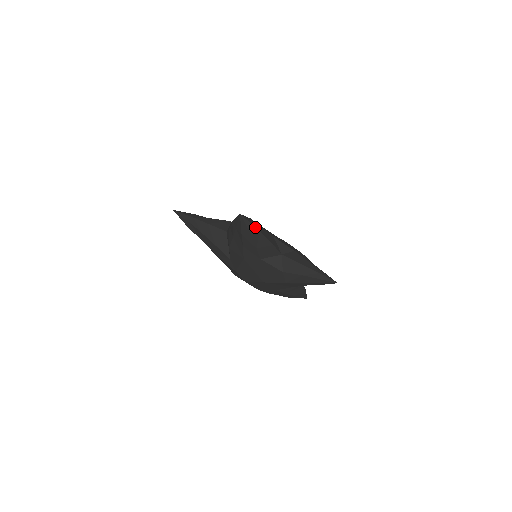
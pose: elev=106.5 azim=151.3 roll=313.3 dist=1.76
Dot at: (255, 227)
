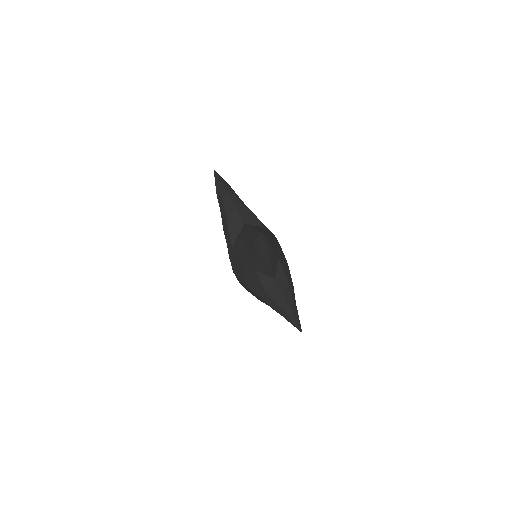
Dot at: (267, 249)
